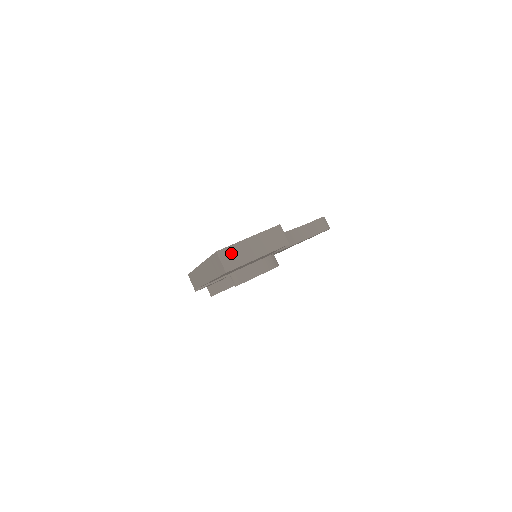
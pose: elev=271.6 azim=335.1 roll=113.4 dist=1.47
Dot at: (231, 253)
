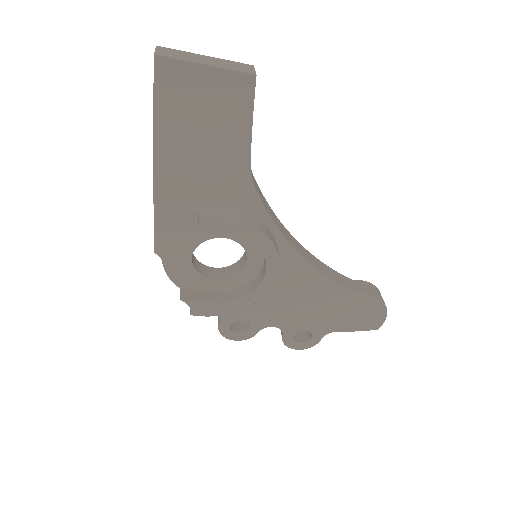
Dot at: (174, 52)
